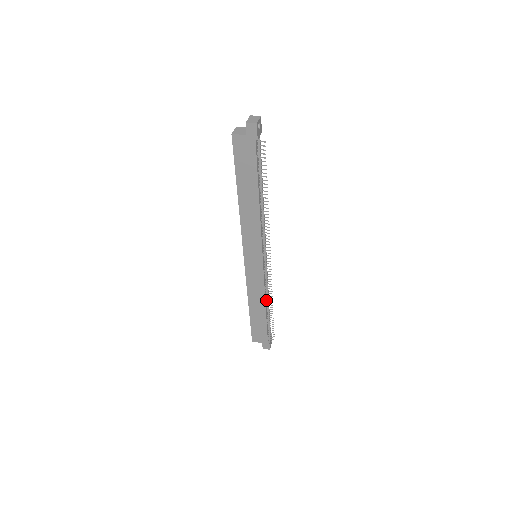
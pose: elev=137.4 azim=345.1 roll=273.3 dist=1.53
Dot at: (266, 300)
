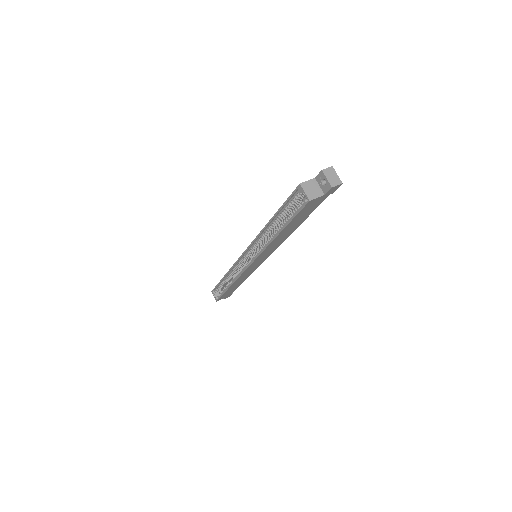
Dot at: occluded
